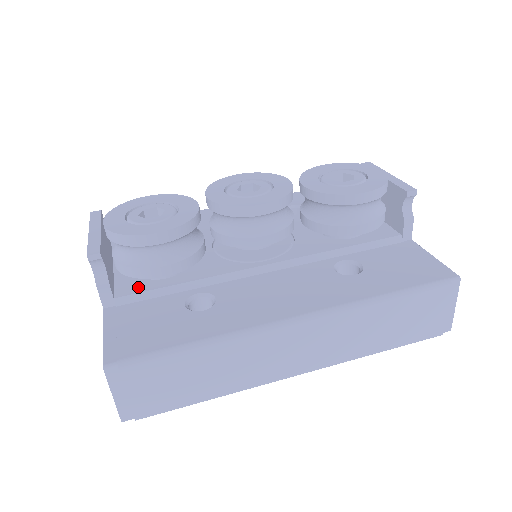
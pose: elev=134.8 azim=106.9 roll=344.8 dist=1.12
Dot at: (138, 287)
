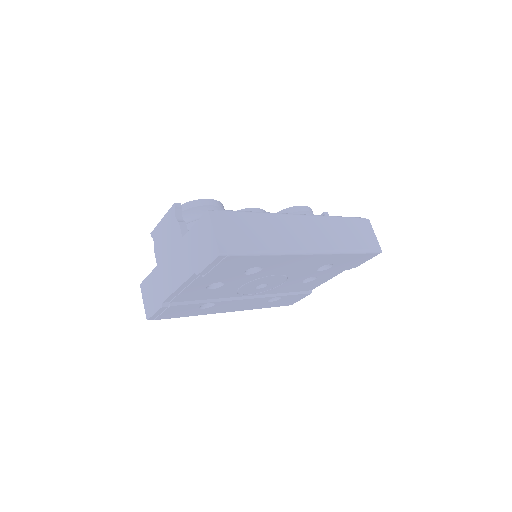
Dot at: occluded
